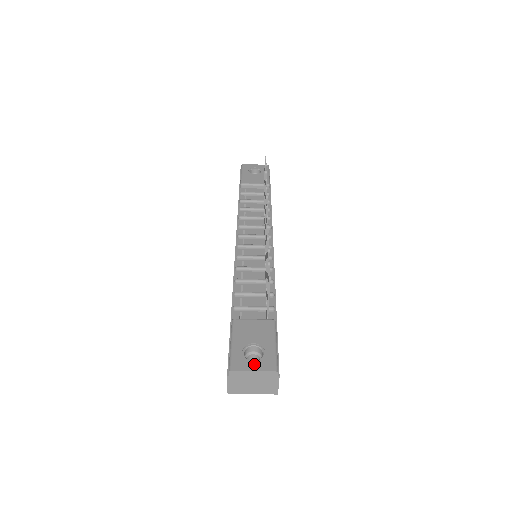
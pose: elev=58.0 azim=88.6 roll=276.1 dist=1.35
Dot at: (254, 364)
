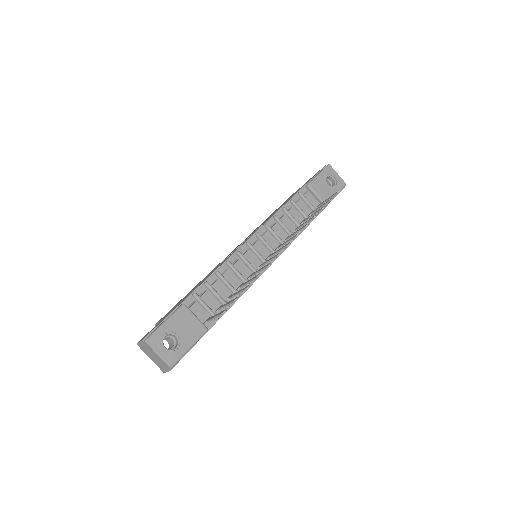
Dot at: (163, 350)
